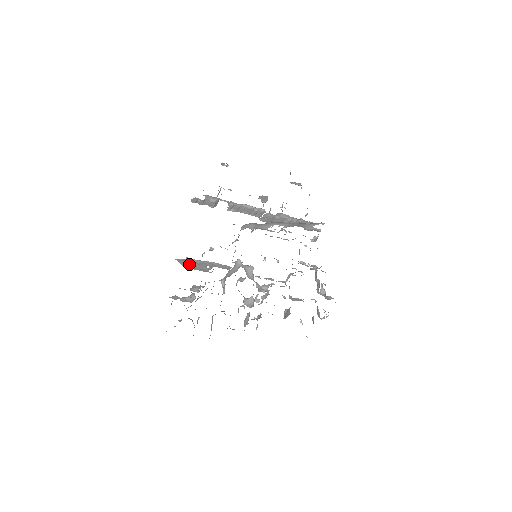
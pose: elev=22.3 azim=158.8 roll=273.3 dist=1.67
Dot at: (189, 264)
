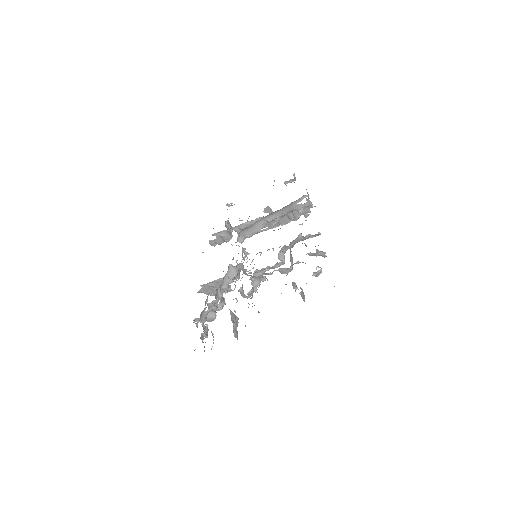
Dot at: (211, 291)
